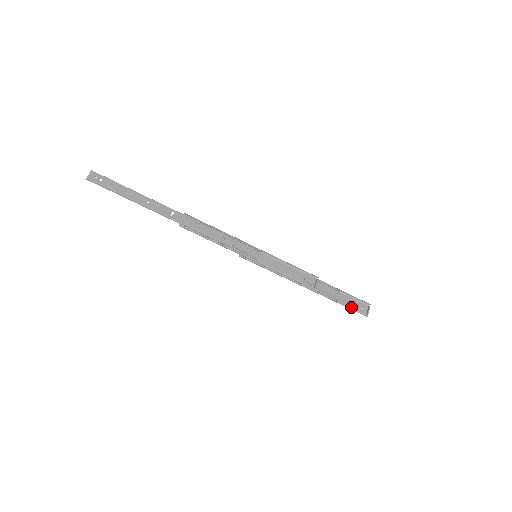
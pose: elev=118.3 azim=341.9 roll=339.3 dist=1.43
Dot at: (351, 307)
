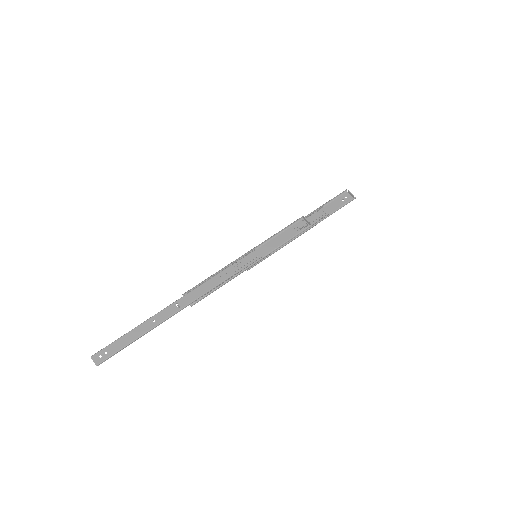
Dot at: (341, 206)
